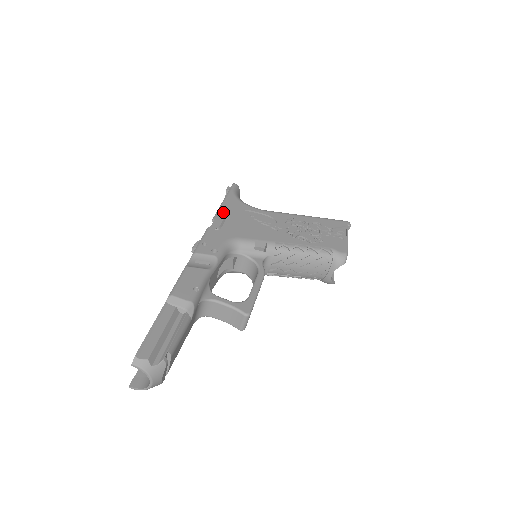
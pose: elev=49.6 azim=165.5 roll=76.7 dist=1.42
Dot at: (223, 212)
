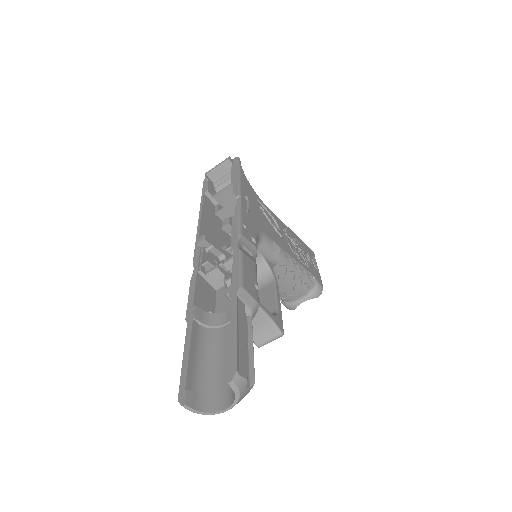
Dot at: (244, 191)
